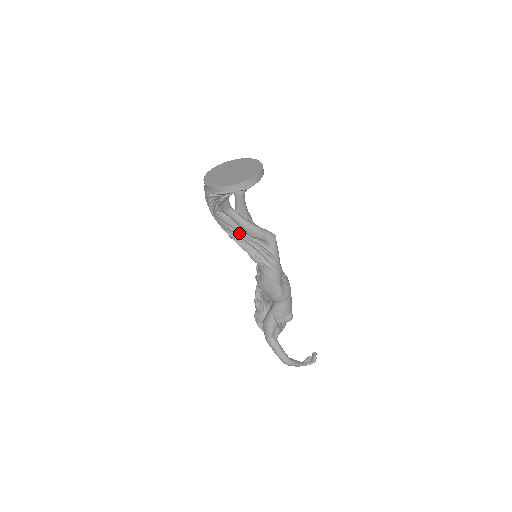
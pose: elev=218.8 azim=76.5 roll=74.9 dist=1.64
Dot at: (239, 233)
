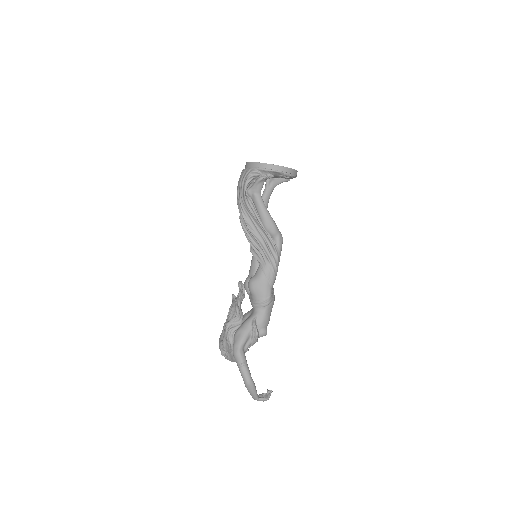
Dot at: (257, 220)
